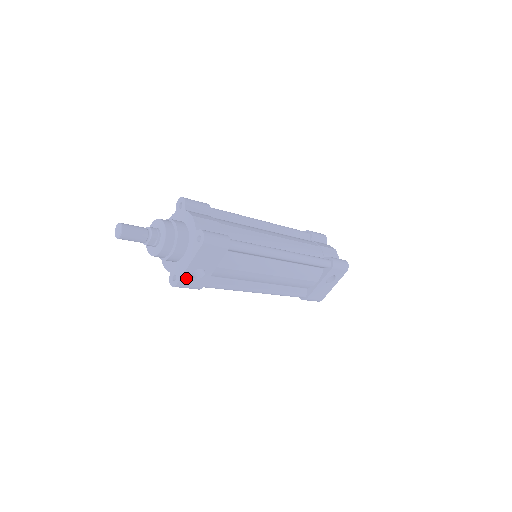
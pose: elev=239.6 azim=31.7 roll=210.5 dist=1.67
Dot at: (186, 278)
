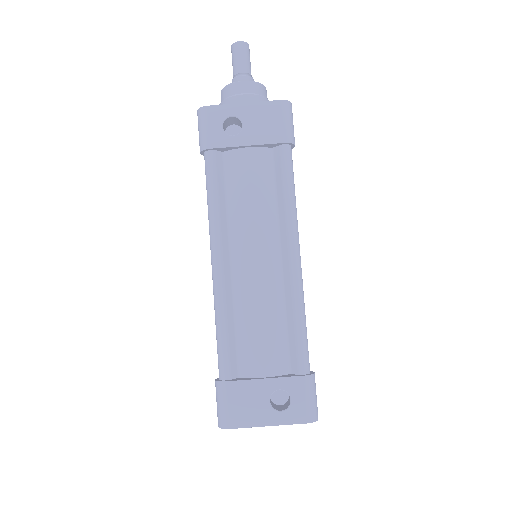
Dot at: (221, 113)
